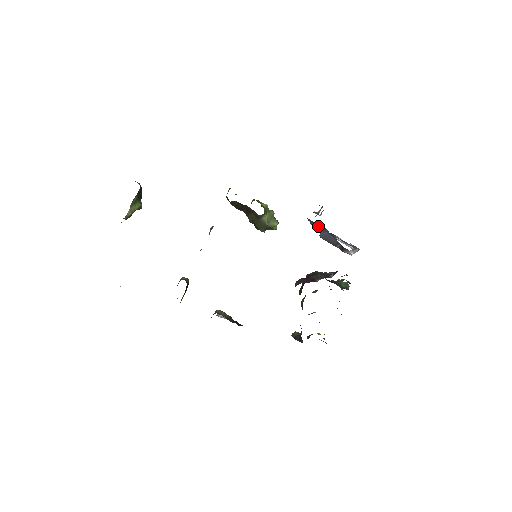
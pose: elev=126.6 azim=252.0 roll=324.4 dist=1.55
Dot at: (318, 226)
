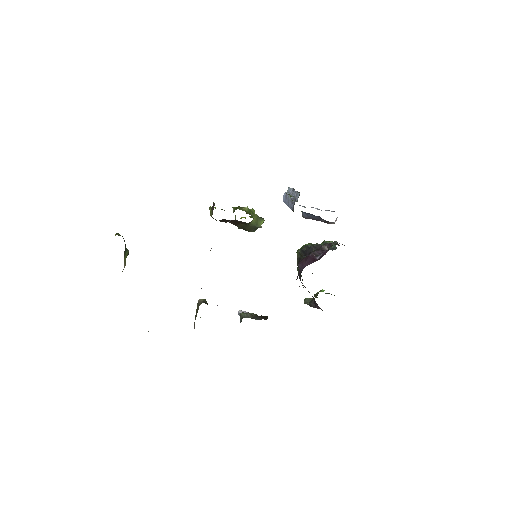
Dot at: occluded
